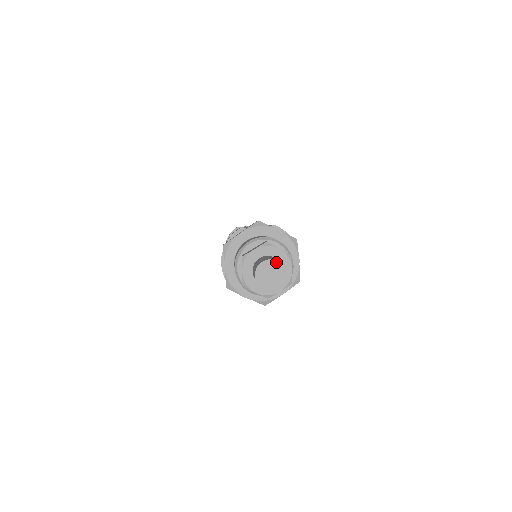
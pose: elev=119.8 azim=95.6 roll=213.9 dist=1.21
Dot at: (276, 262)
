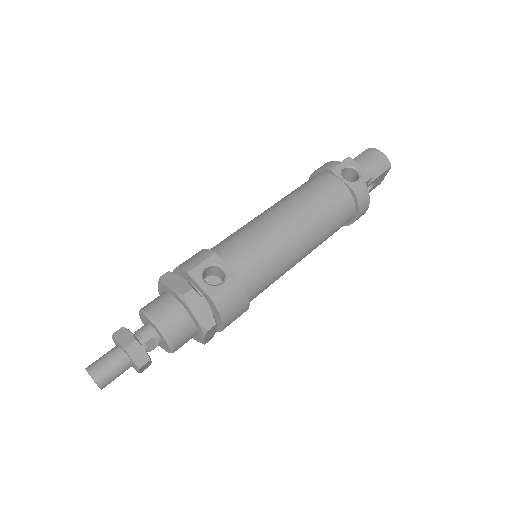
Dot at: (95, 381)
